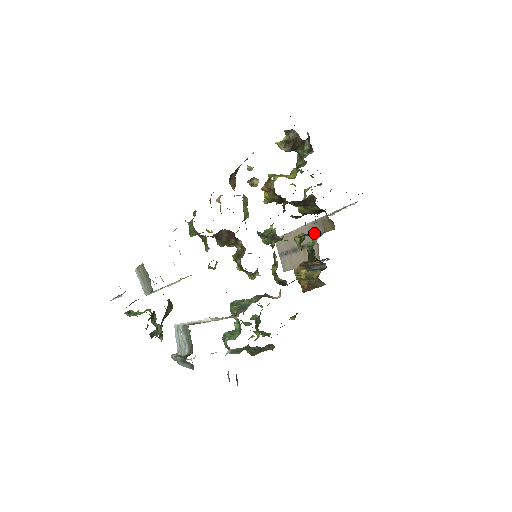
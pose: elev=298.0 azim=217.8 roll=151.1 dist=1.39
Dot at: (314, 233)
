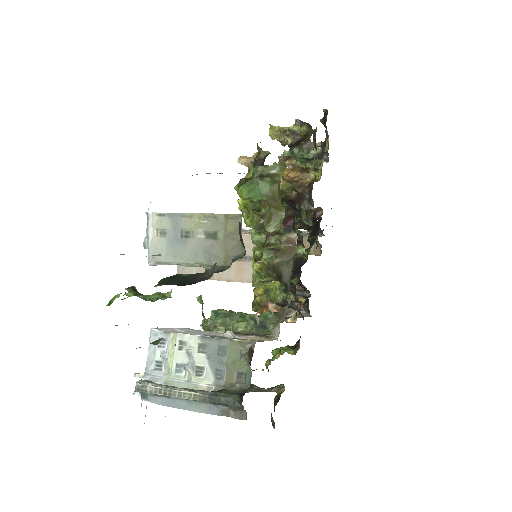
Dot at: occluded
